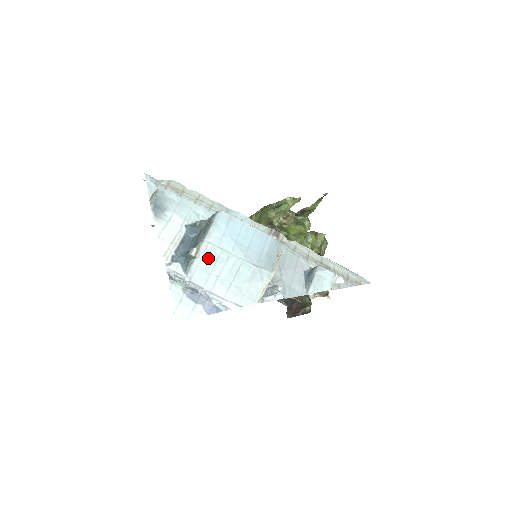
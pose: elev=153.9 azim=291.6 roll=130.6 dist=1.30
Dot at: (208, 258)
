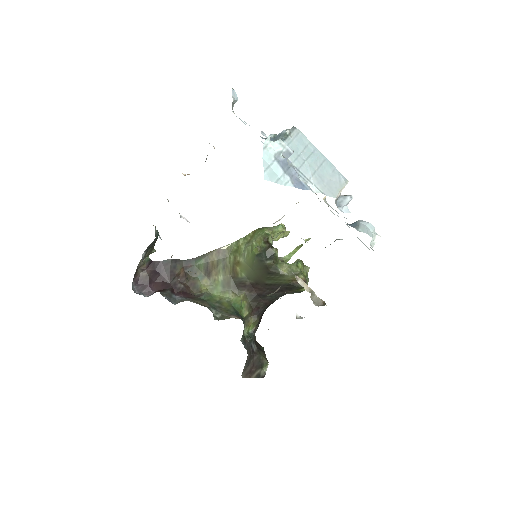
Dot at: (298, 142)
